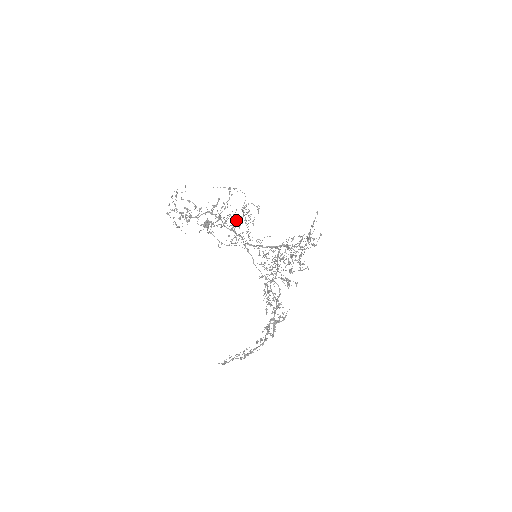
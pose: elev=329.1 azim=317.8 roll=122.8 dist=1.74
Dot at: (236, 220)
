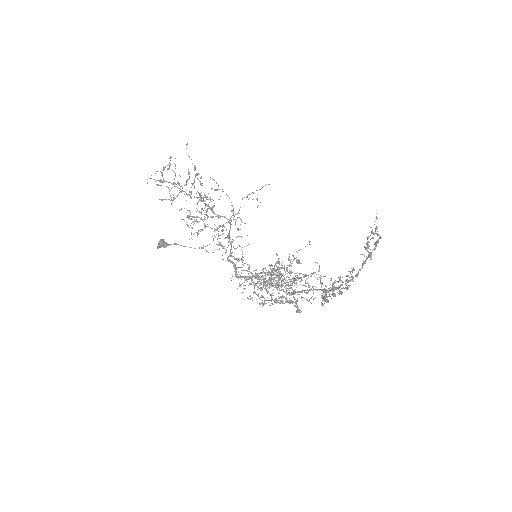
Dot at: (216, 229)
